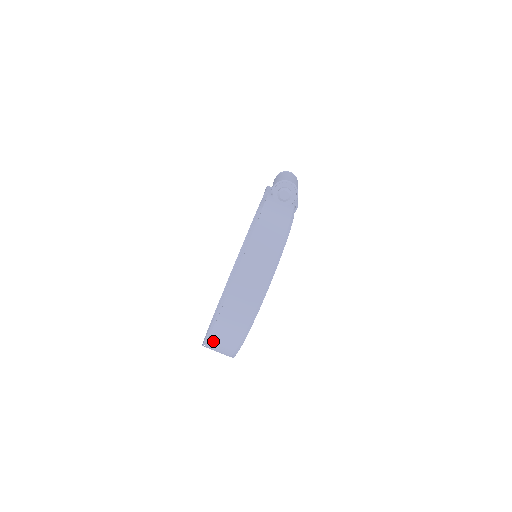
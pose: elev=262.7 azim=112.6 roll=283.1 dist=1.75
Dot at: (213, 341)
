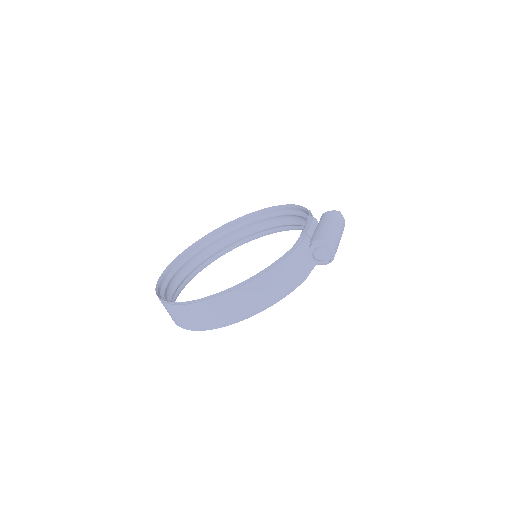
Dot at: (166, 306)
